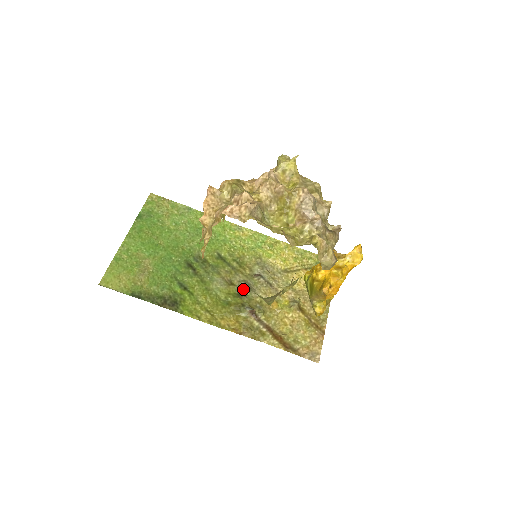
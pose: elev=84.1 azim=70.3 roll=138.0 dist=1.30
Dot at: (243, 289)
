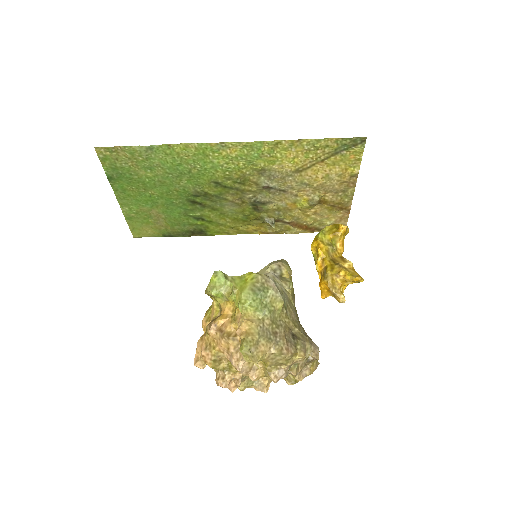
Dot at: (256, 205)
